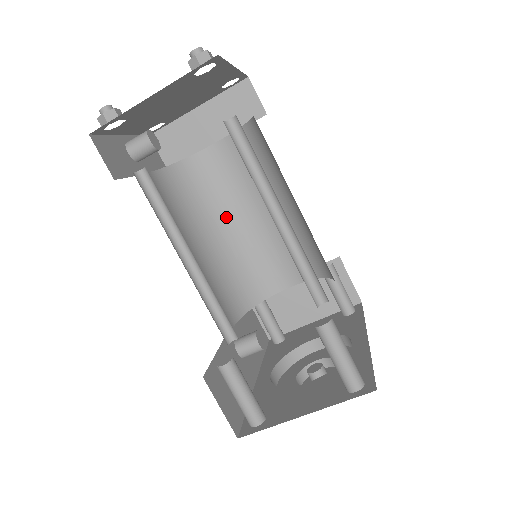
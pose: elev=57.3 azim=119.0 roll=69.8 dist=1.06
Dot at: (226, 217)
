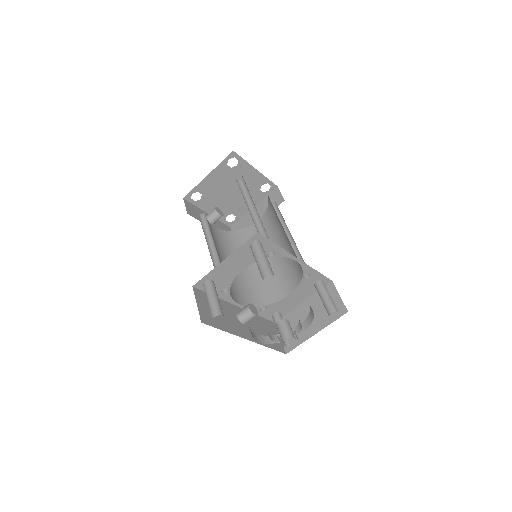
Dot at: occluded
